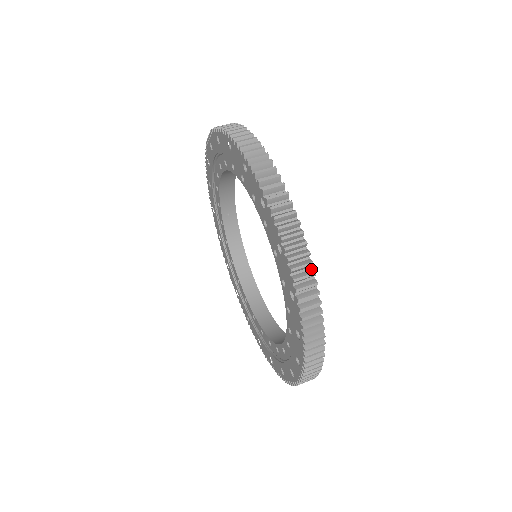
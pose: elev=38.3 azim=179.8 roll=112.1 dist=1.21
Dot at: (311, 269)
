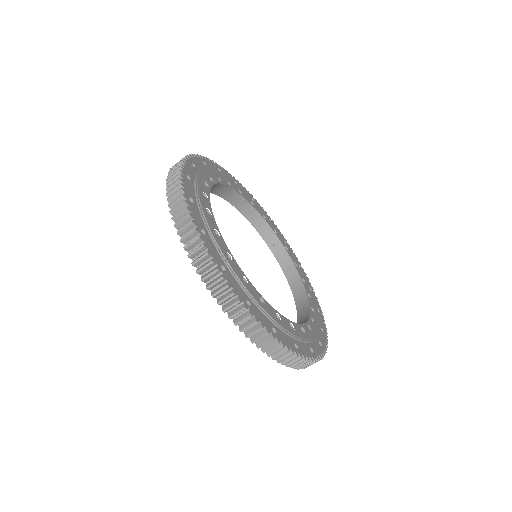
Dot at: (190, 214)
